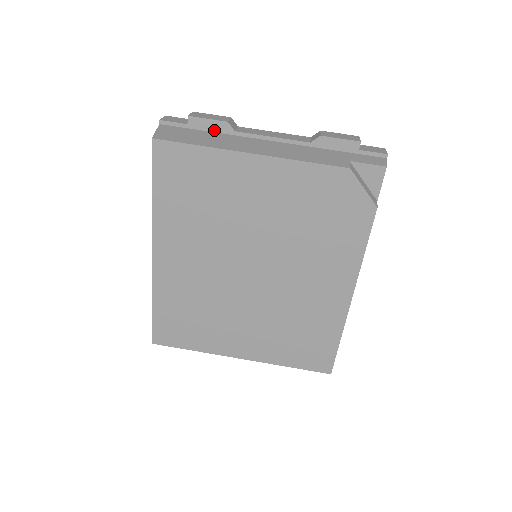
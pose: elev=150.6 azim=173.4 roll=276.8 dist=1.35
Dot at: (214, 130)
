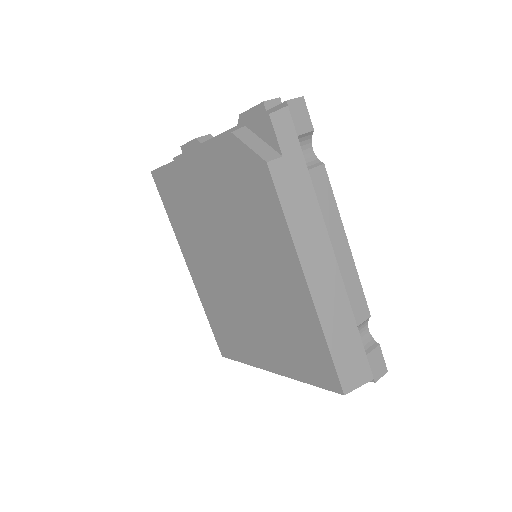
Dot at: (193, 149)
